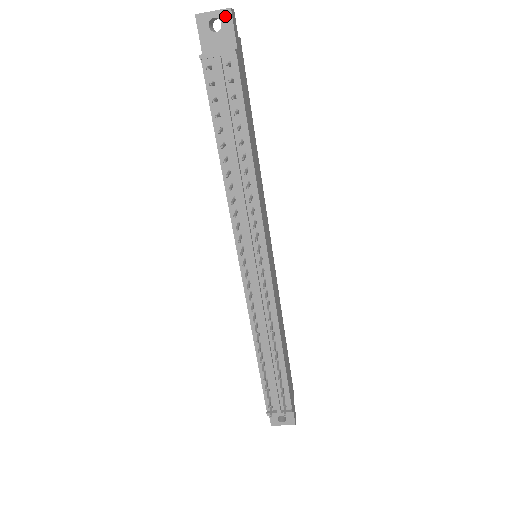
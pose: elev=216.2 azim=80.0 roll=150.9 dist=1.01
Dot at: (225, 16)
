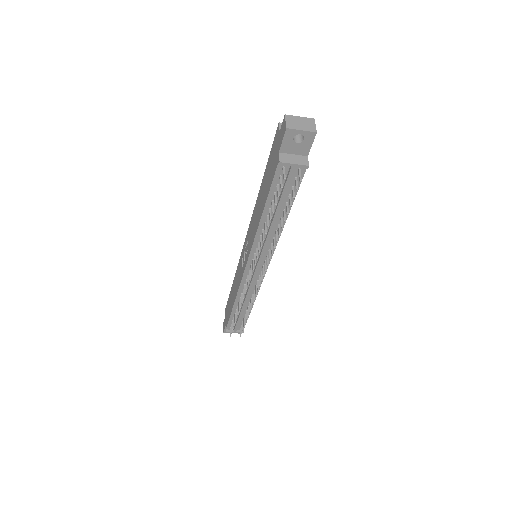
Dot at: (309, 136)
